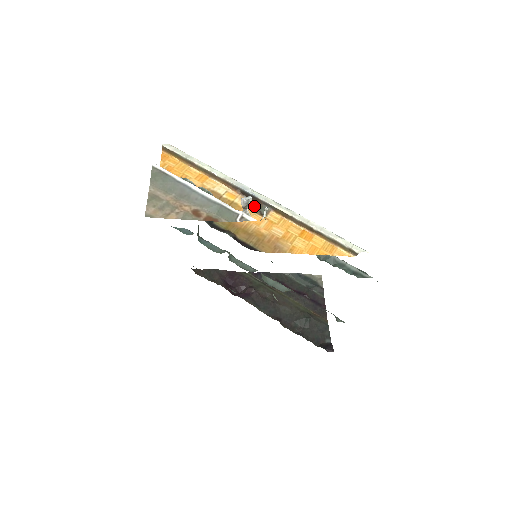
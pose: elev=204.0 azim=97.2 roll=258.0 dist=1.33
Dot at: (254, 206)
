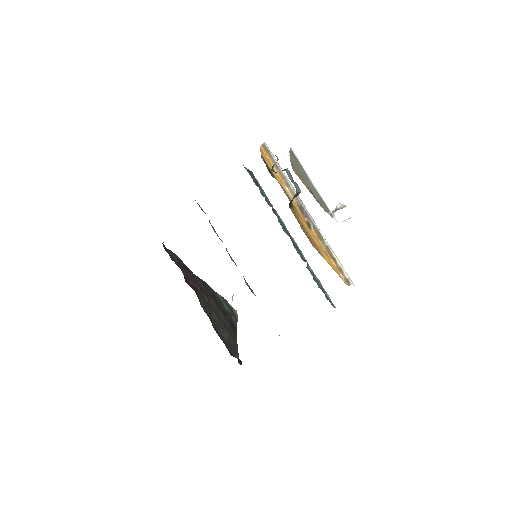
Dot at: (304, 219)
